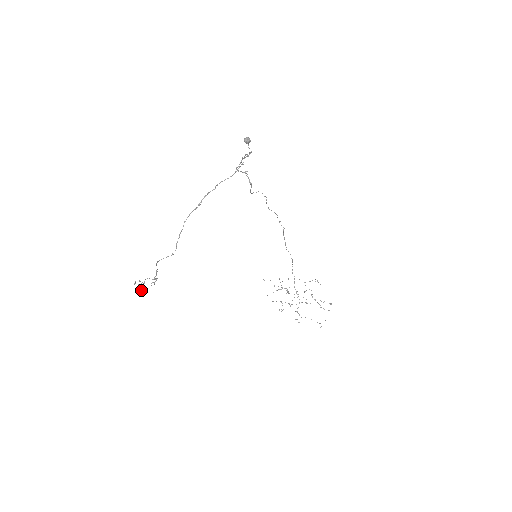
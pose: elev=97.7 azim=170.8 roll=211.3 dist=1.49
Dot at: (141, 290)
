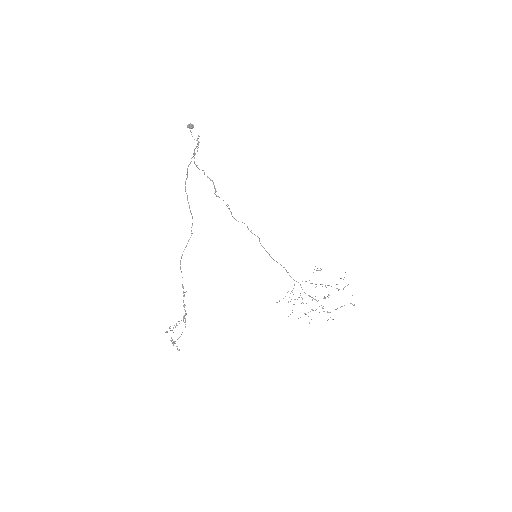
Dot at: occluded
